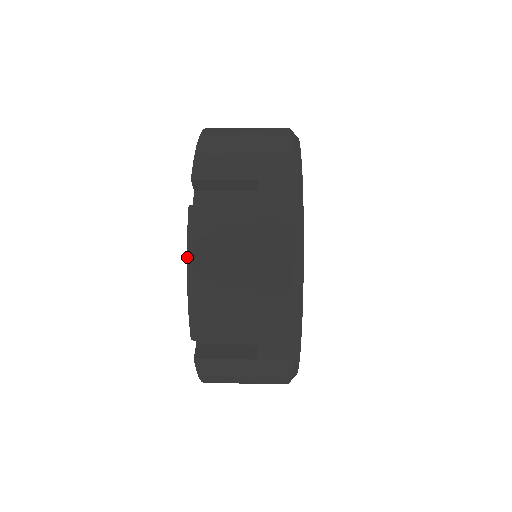
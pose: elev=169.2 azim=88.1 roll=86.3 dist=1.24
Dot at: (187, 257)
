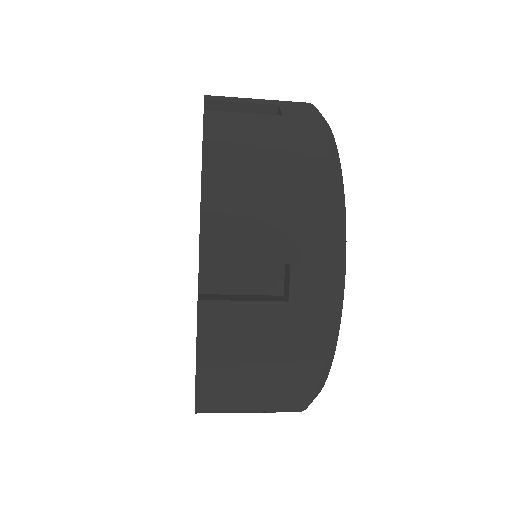
Dot at: (196, 361)
